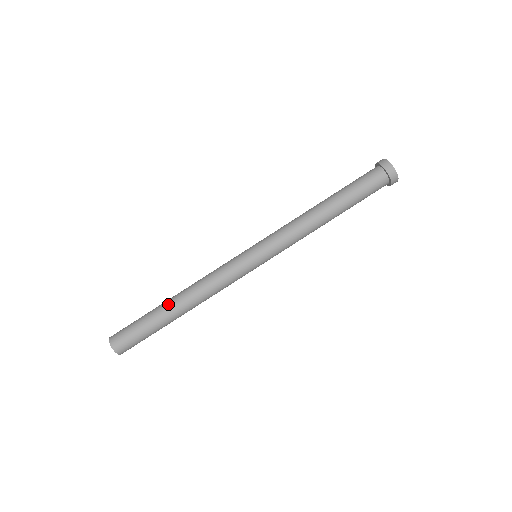
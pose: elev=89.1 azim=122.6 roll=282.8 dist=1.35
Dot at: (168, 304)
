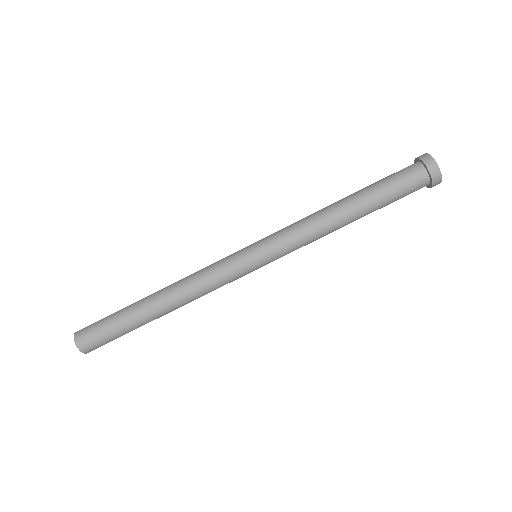
Dot at: occluded
